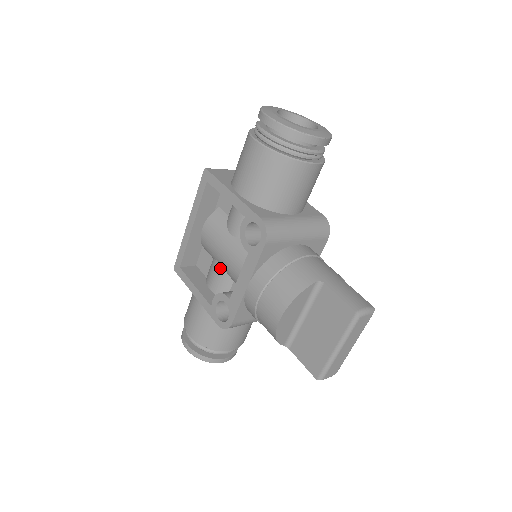
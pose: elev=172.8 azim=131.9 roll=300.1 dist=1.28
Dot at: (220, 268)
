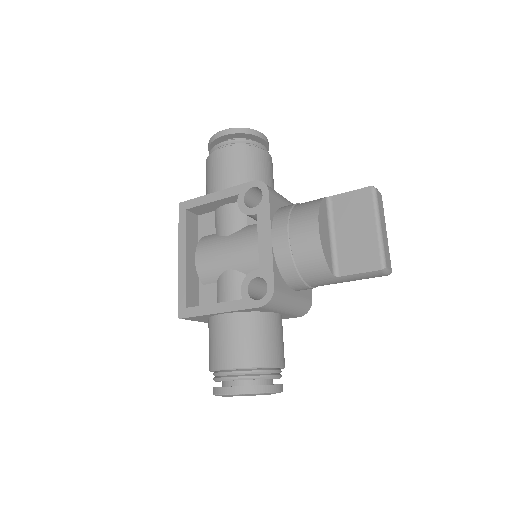
Dot at: (231, 273)
